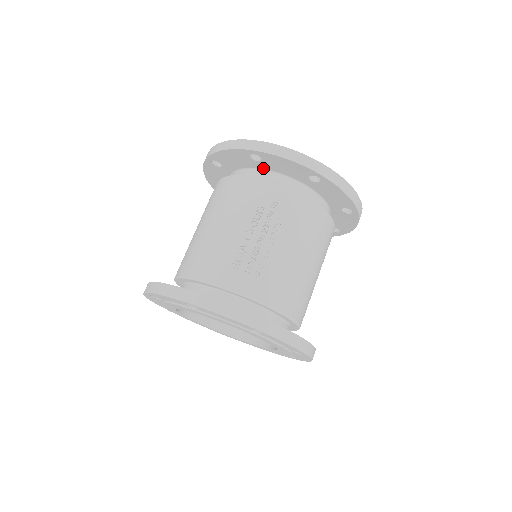
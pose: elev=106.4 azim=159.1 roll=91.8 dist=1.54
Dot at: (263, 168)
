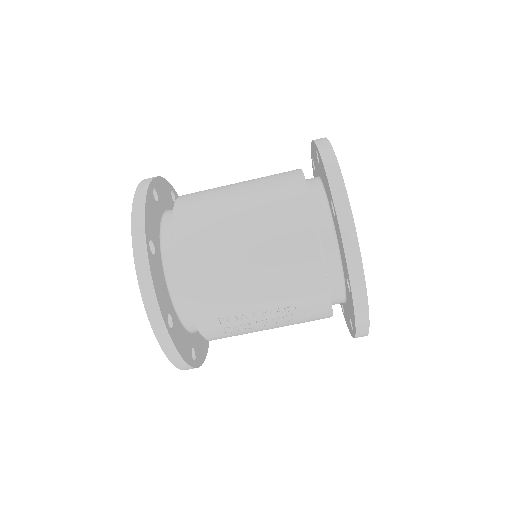
Dot at: occluded
